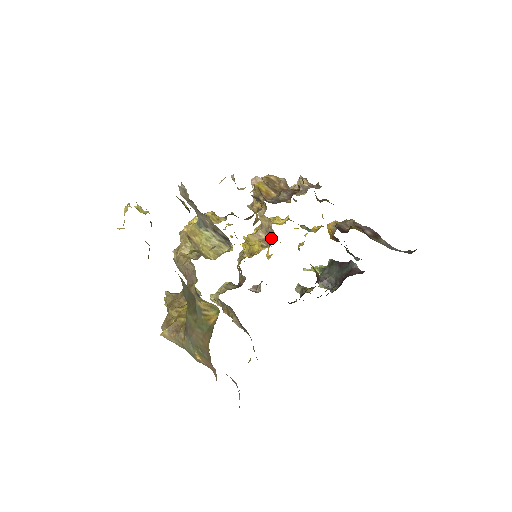
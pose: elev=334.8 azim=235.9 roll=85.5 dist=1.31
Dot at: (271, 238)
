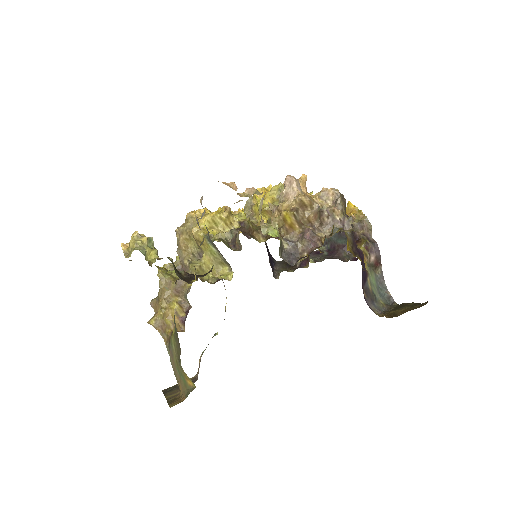
Dot at: occluded
